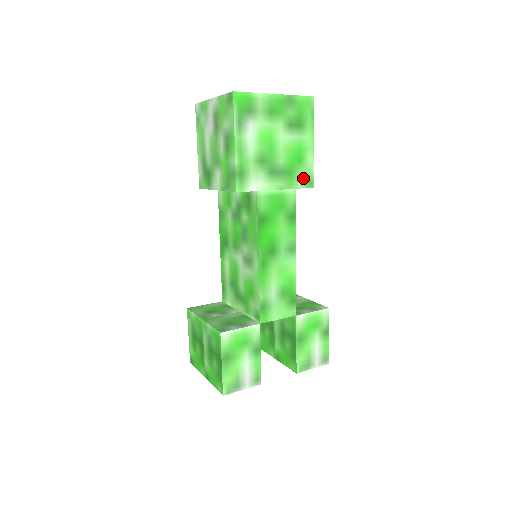
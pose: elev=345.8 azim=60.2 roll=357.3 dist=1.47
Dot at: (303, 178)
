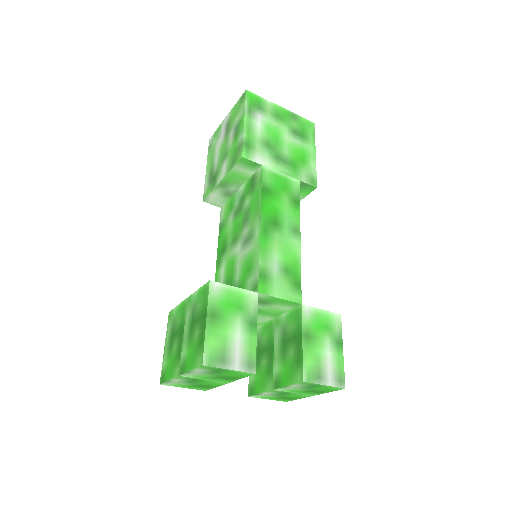
Dot at: (307, 176)
